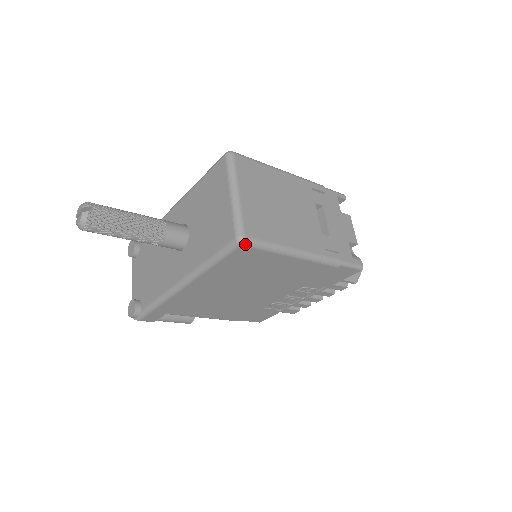
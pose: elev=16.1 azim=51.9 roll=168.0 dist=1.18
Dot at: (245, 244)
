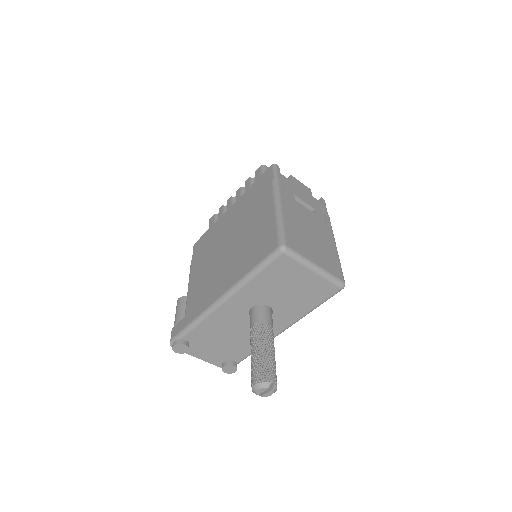
Dot at: (344, 284)
